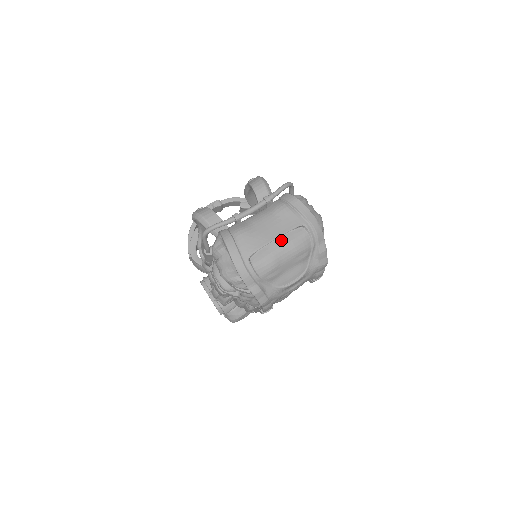
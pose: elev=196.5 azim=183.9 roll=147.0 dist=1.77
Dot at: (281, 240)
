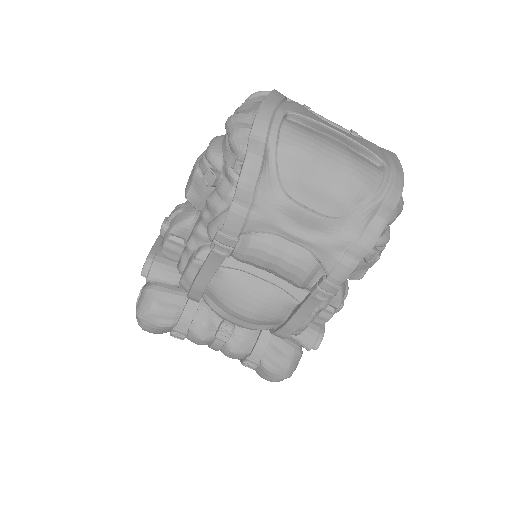
Dot at: (343, 145)
